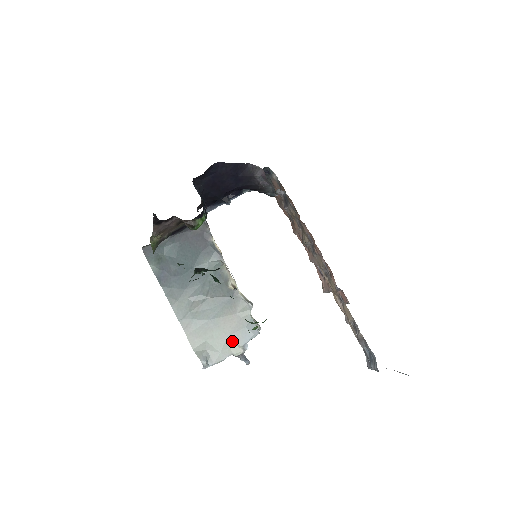
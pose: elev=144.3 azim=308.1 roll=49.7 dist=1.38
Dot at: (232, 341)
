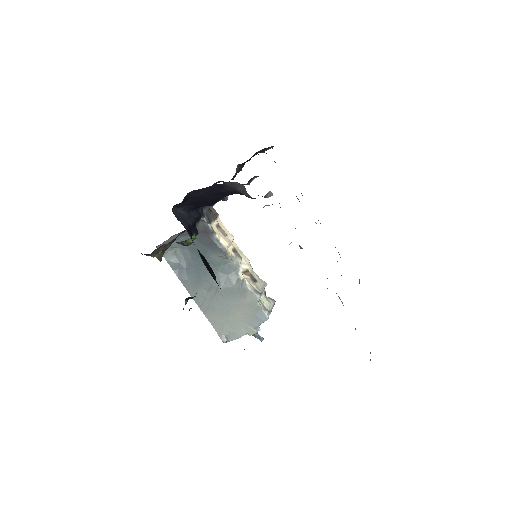
Dot at: (245, 324)
